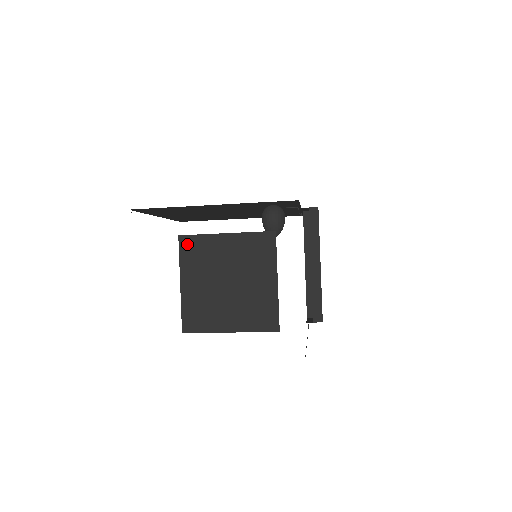
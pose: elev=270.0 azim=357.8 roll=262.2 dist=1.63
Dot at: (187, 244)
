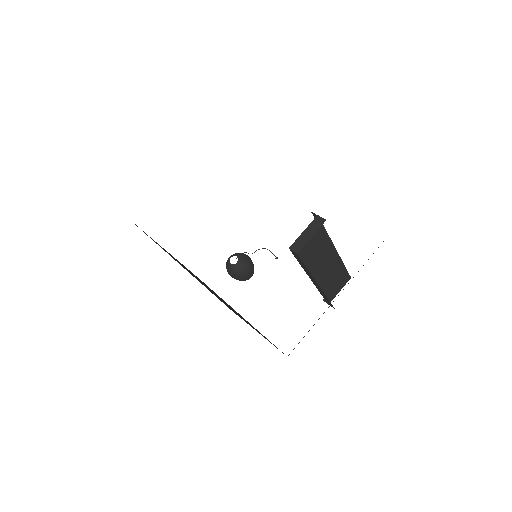
Dot at: occluded
